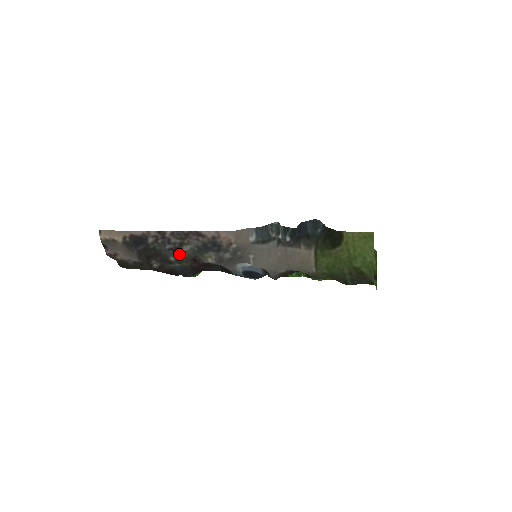
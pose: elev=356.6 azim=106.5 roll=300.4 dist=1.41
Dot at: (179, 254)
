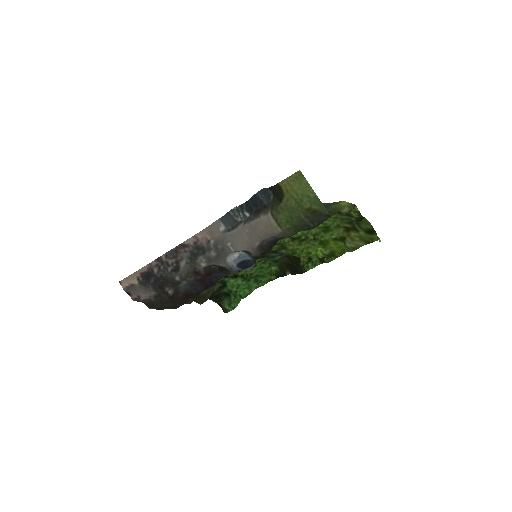
Dot at: (181, 272)
